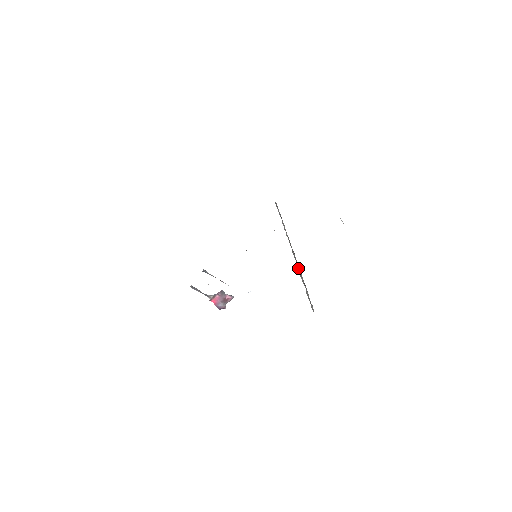
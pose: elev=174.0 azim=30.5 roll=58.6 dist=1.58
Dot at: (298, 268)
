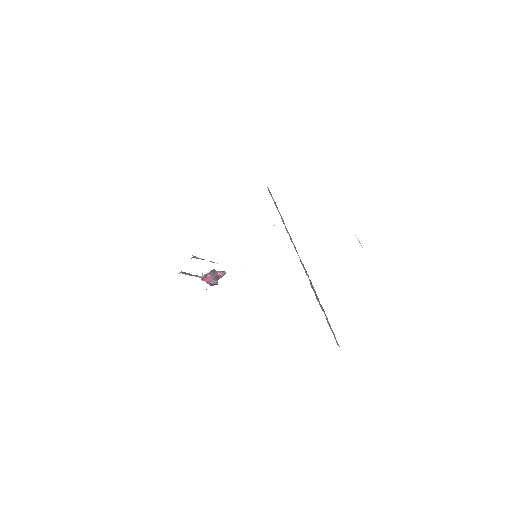
Dot at: (312, 287)
